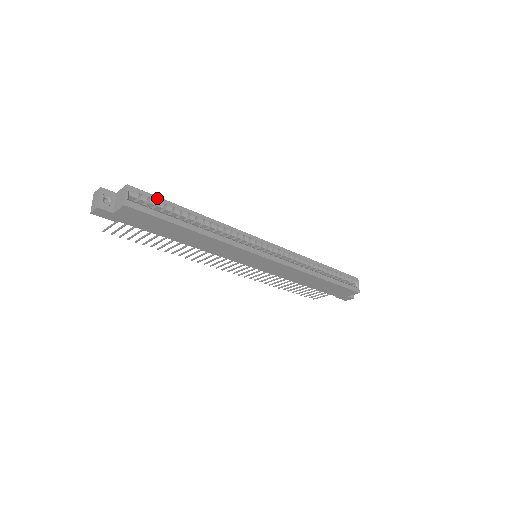
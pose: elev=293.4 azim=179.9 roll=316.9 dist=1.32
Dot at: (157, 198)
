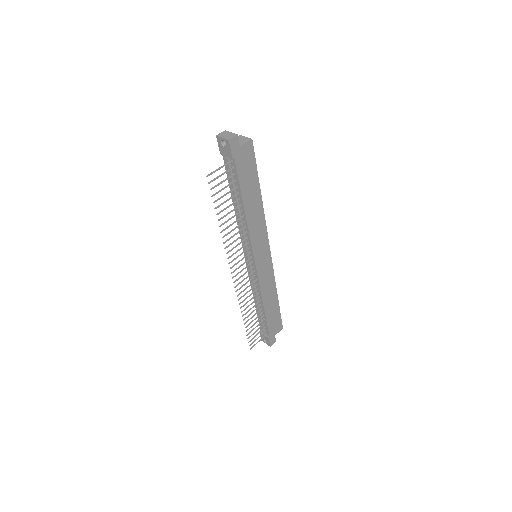
Dot at: occluded
